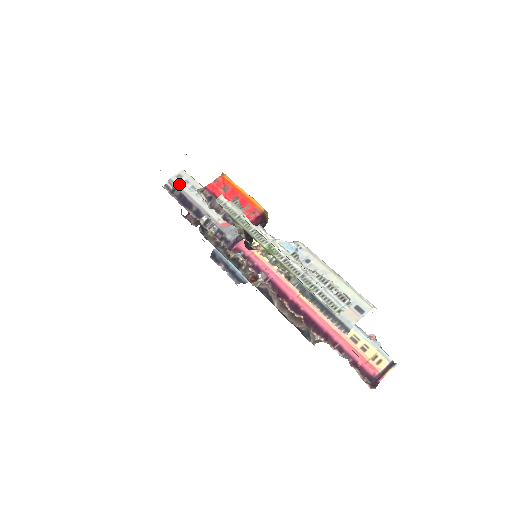
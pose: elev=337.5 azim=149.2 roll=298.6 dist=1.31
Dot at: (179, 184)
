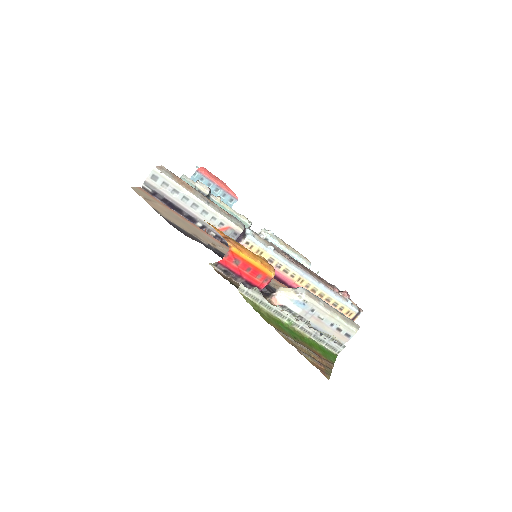
Dot at: (158, 188)
